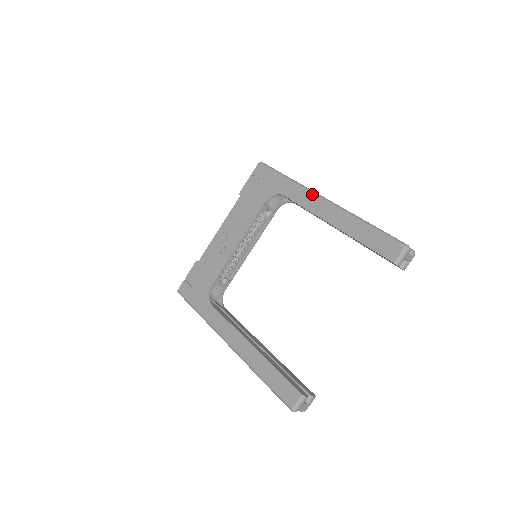
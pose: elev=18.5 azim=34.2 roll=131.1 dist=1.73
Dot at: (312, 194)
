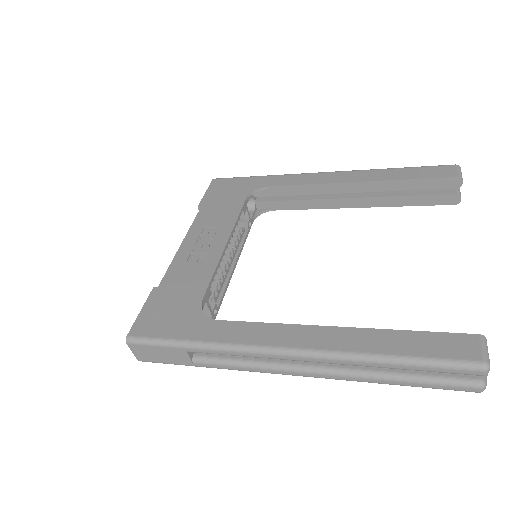
Dot at: (308, 173)
